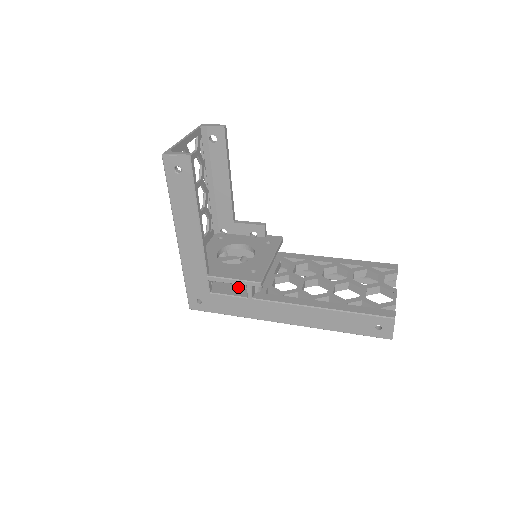
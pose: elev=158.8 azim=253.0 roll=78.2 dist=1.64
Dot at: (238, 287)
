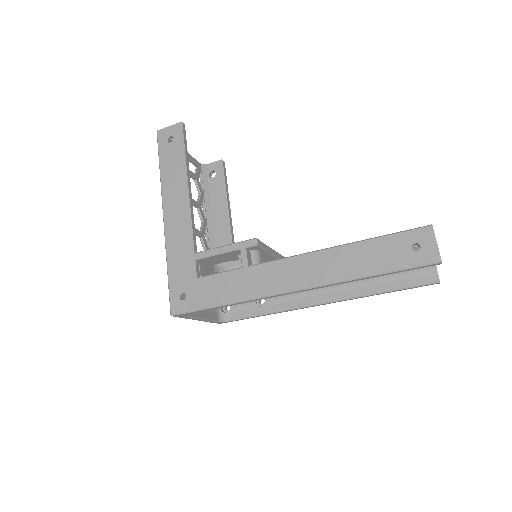
Dot at: occluded
